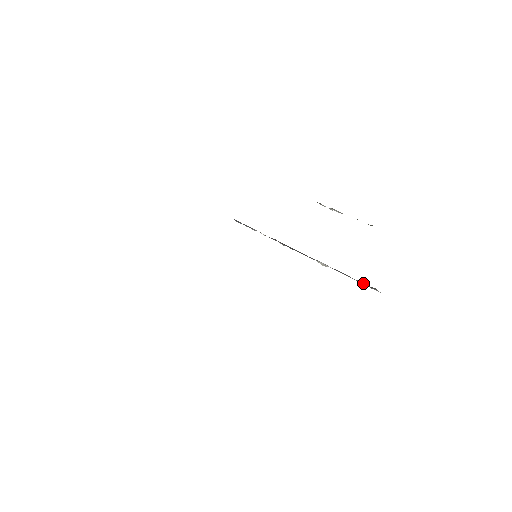
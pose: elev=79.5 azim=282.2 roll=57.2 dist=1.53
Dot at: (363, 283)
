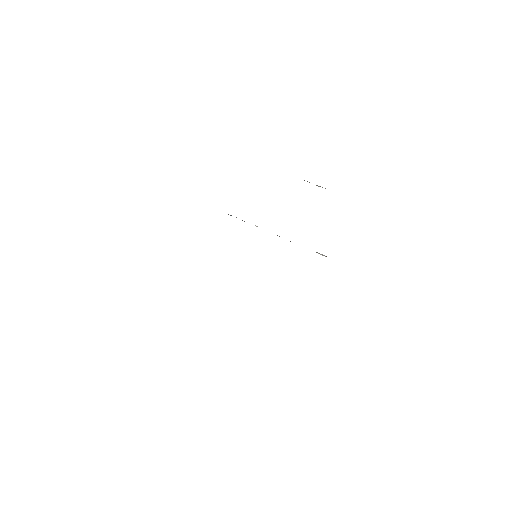
Dot at: occluded
